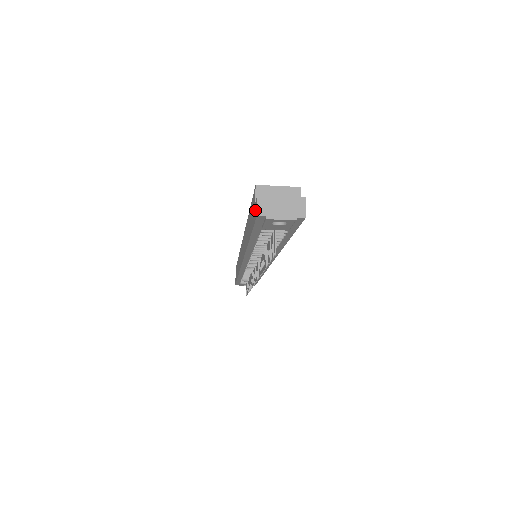
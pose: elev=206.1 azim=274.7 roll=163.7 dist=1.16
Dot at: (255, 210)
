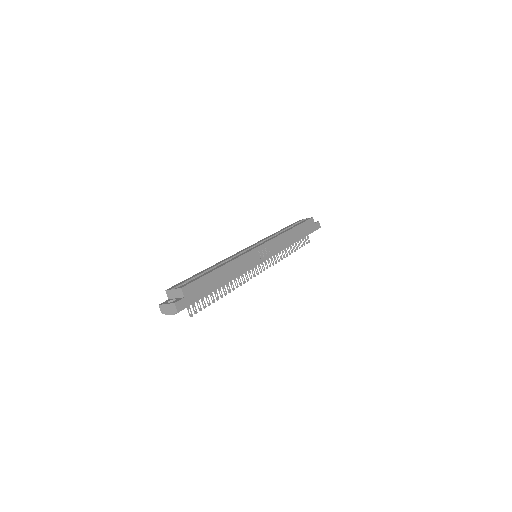
Dot at: occluded
